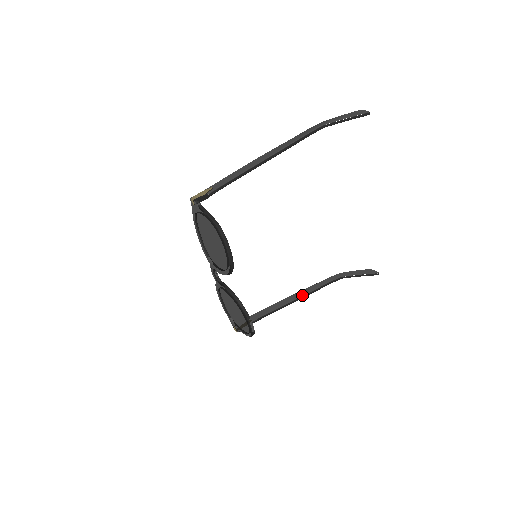
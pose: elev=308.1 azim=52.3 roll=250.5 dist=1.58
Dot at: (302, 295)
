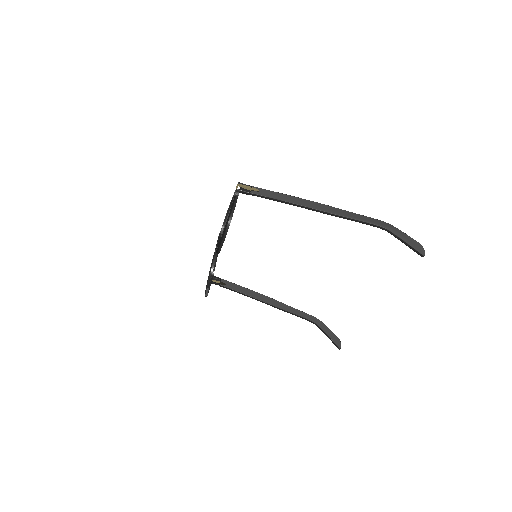
Dot at: (275, 305)
